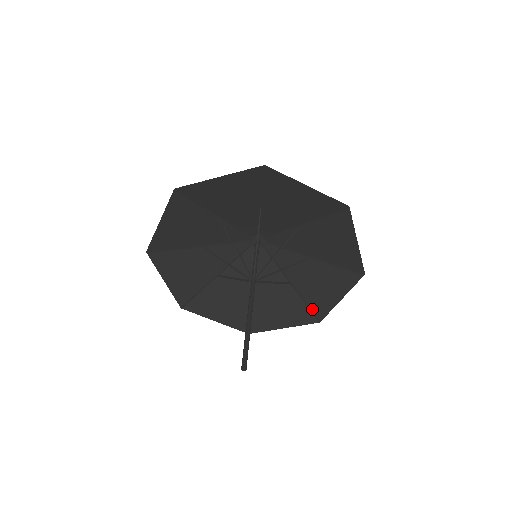
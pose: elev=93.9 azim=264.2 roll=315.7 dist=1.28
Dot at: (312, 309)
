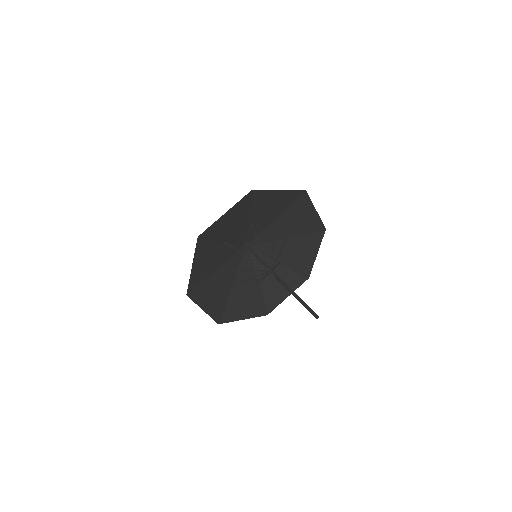
Dot at: (300, 272)
